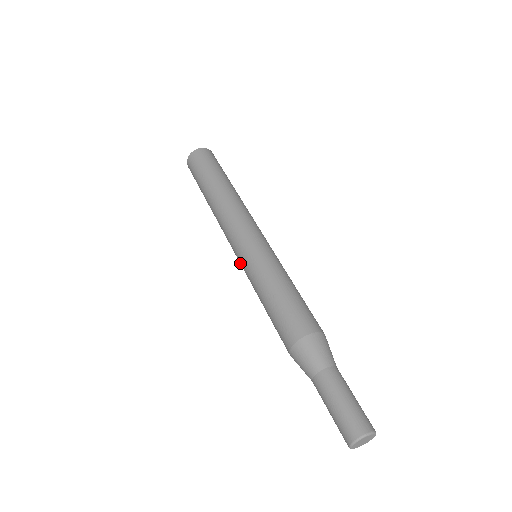
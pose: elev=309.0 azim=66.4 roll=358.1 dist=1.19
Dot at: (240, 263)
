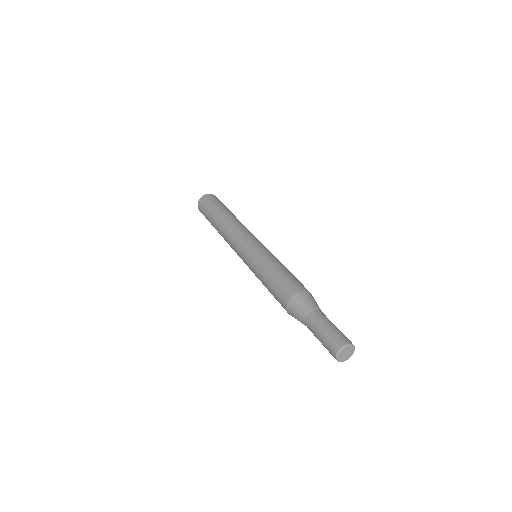
Dot at: (246, 264)
